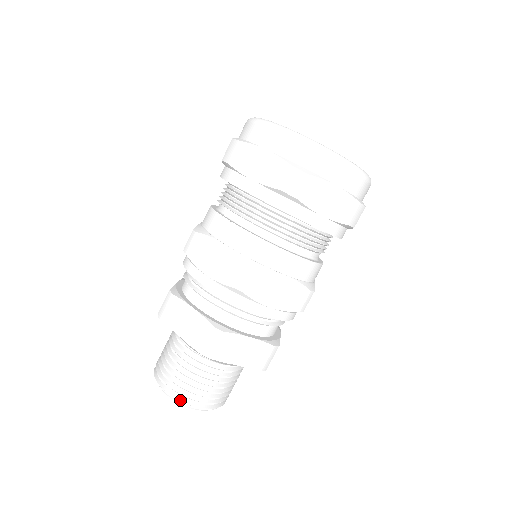
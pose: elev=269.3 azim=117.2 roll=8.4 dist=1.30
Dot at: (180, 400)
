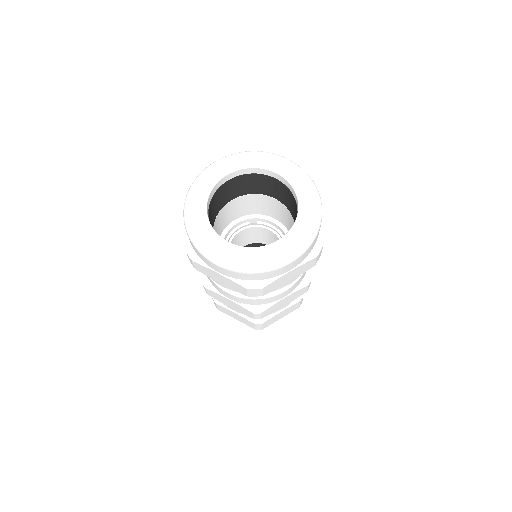
Dot at: occluded
